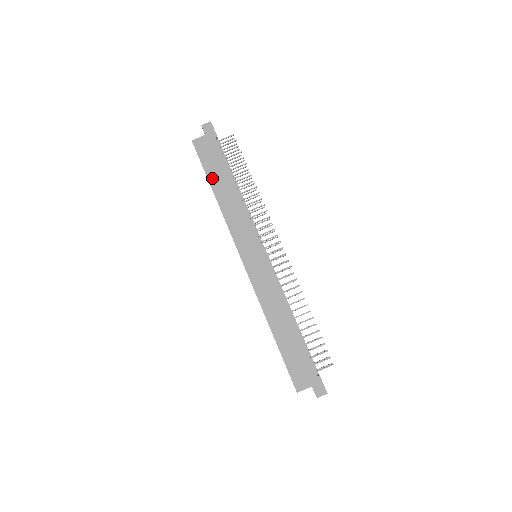
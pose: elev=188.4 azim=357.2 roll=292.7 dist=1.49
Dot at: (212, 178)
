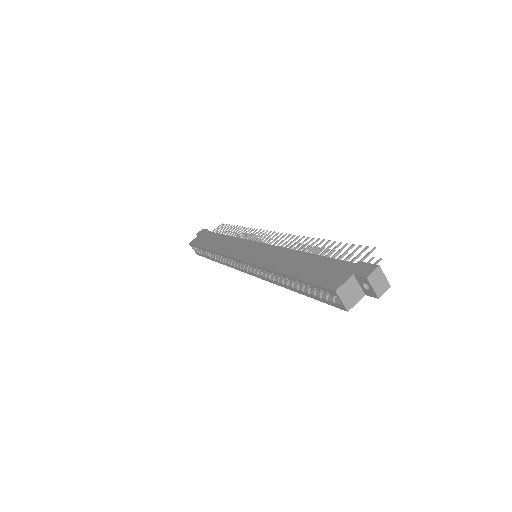
Dot at: (206, 245)
